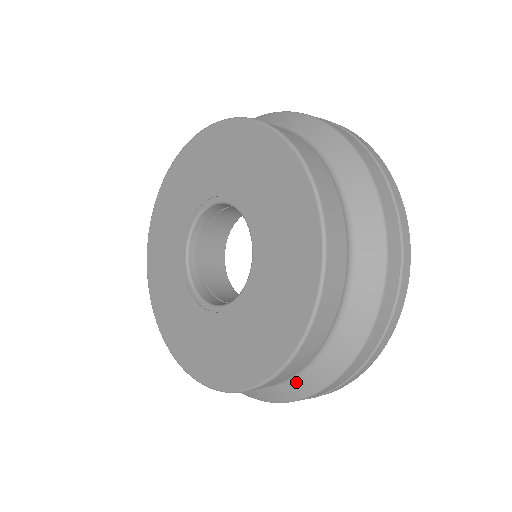
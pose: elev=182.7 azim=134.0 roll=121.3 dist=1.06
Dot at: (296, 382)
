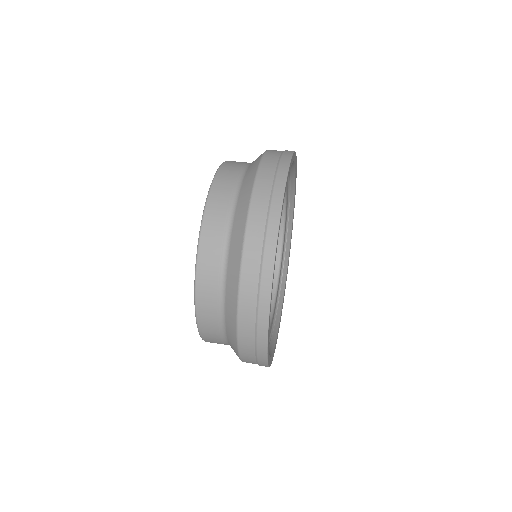
Dot at: occluded
